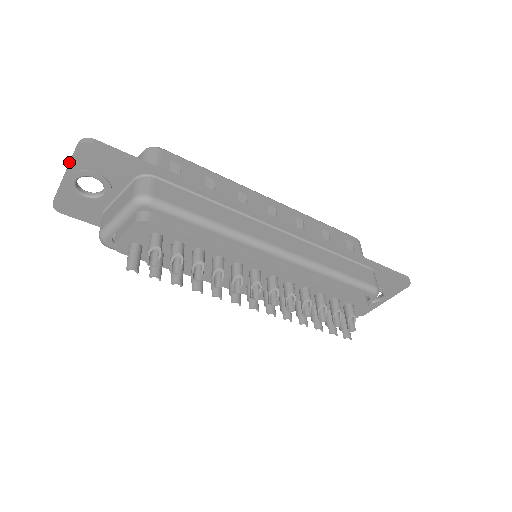
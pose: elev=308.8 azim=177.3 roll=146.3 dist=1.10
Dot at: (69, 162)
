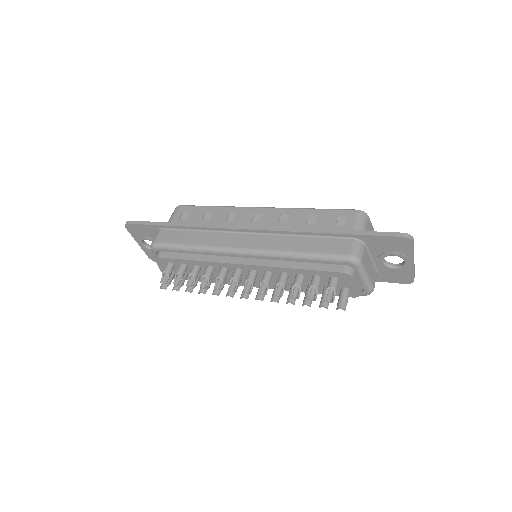
Dot at: occluded
